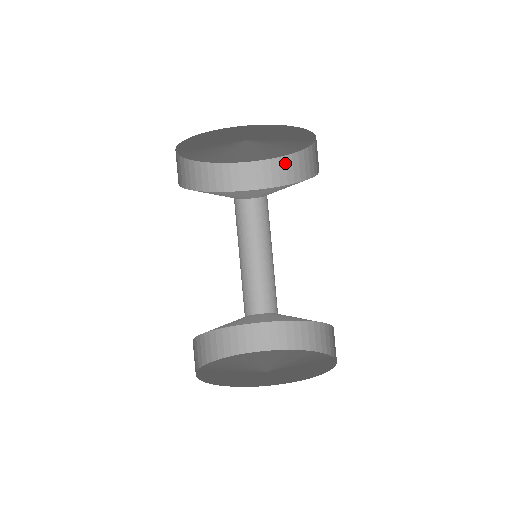
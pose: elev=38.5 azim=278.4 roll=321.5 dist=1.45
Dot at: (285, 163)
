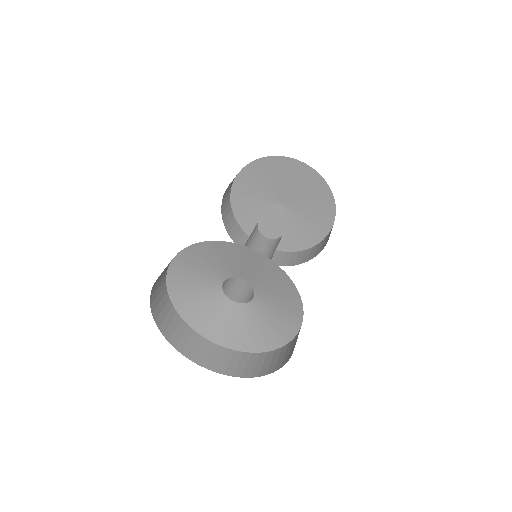
Dot at: (278, 254)
